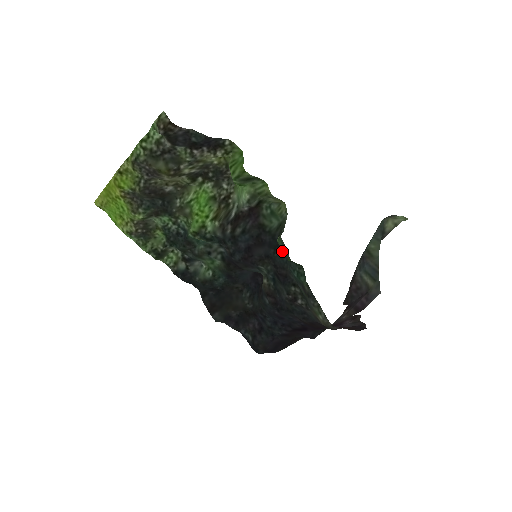
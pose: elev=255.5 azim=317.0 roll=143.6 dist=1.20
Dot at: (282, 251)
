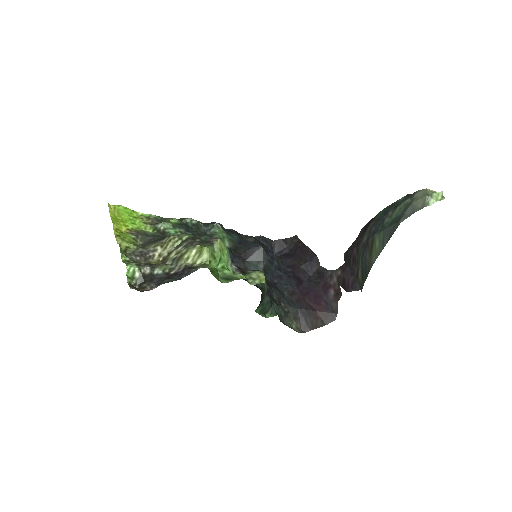
Dot at: (266, 294)
